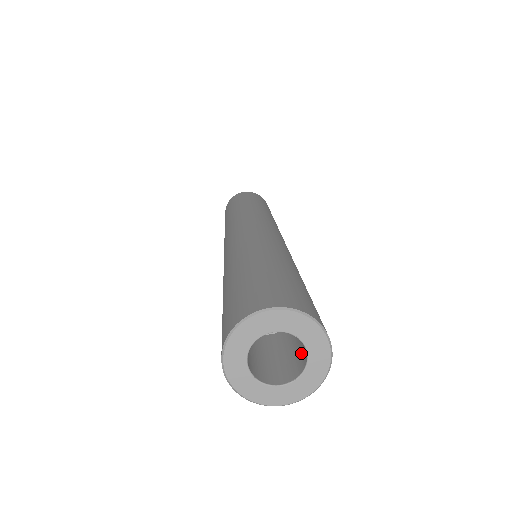
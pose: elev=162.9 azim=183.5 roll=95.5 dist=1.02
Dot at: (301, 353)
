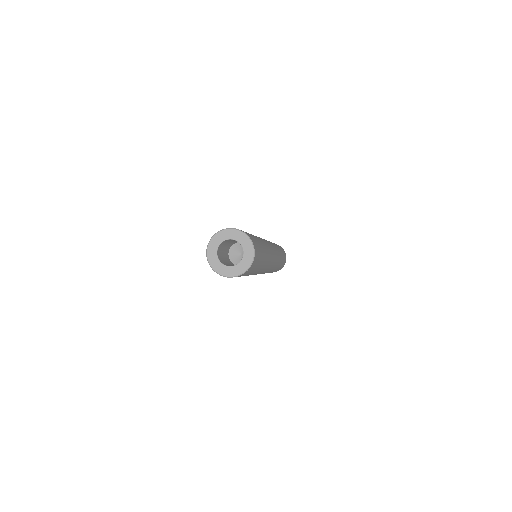
Dot at: occluded
